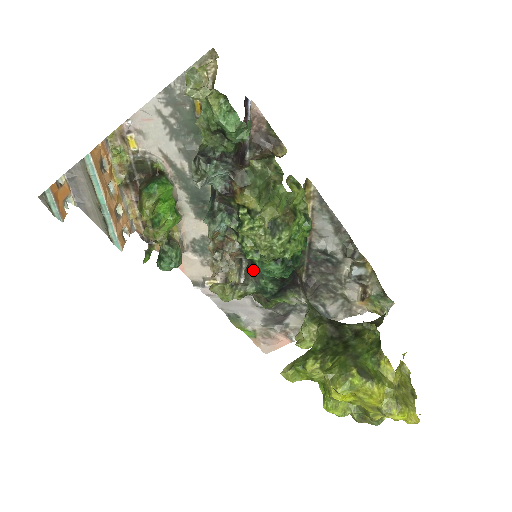
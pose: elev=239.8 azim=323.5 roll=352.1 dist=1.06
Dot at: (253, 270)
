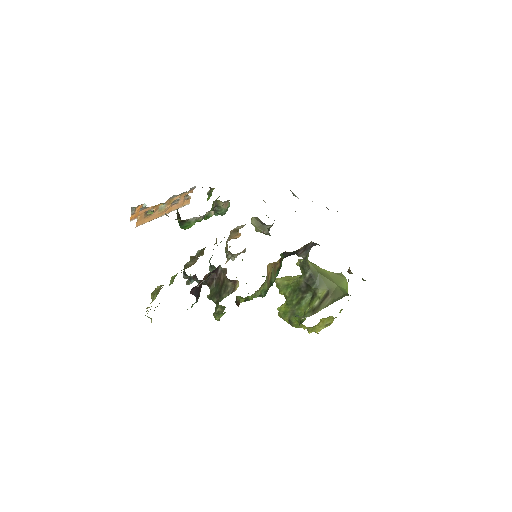
Dot at: occluded
